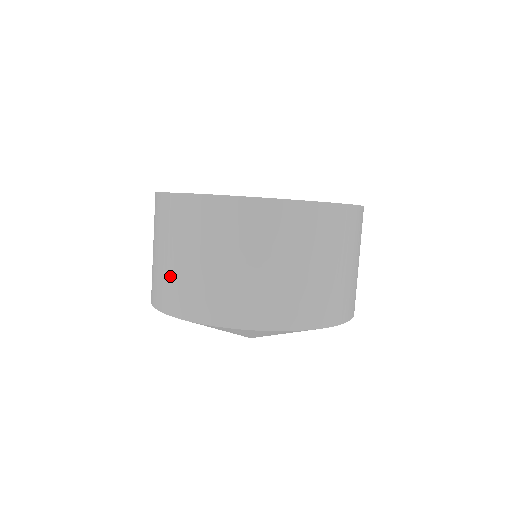
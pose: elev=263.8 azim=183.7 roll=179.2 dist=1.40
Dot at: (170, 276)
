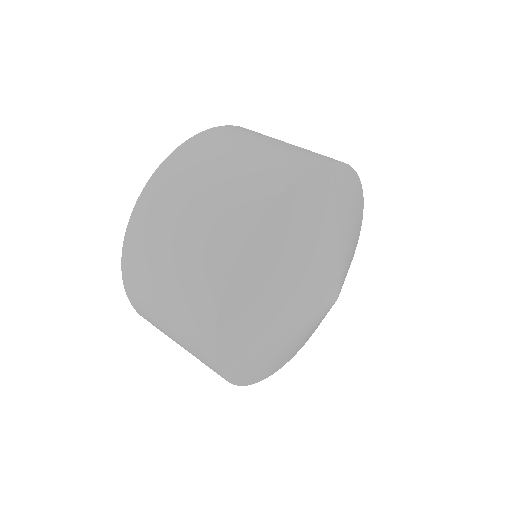
Dot at: (271, 155)
